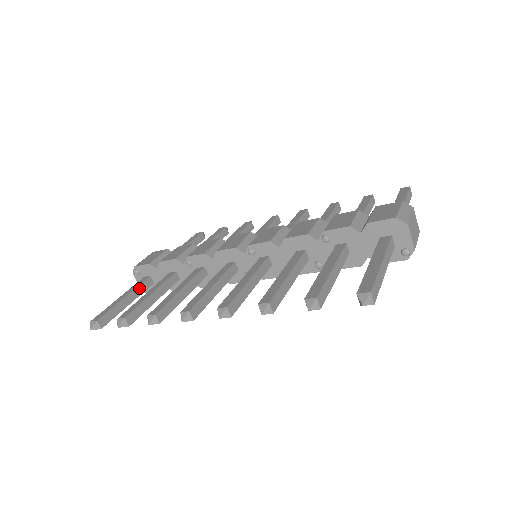
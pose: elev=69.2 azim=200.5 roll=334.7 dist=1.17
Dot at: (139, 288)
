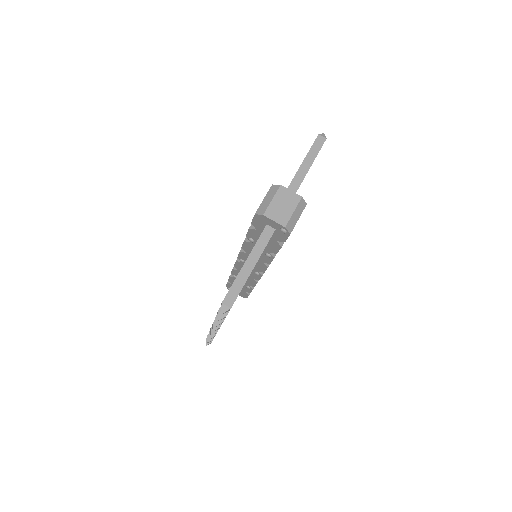
Dot at: occluded
